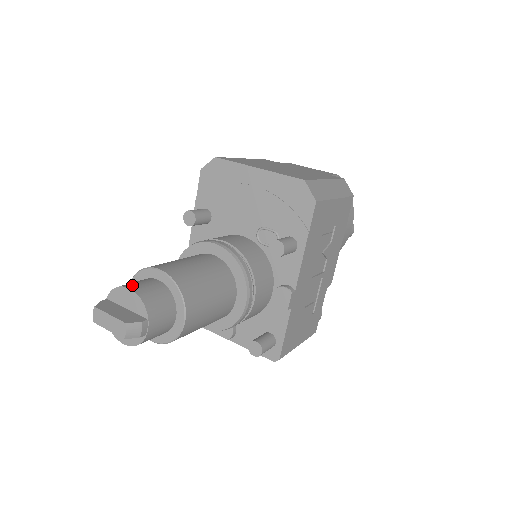
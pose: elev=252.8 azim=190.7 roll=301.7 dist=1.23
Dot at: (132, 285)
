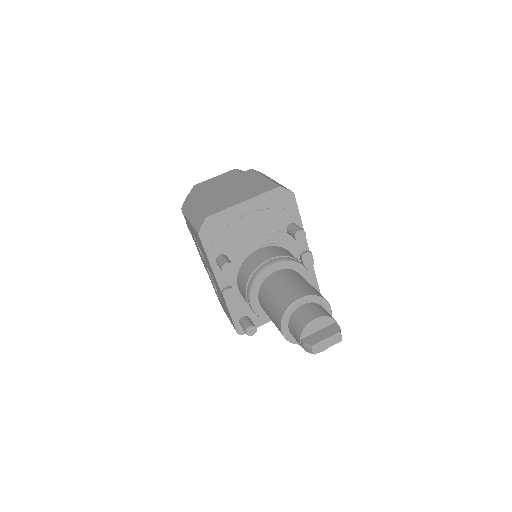
Dot at: (310, 317)
